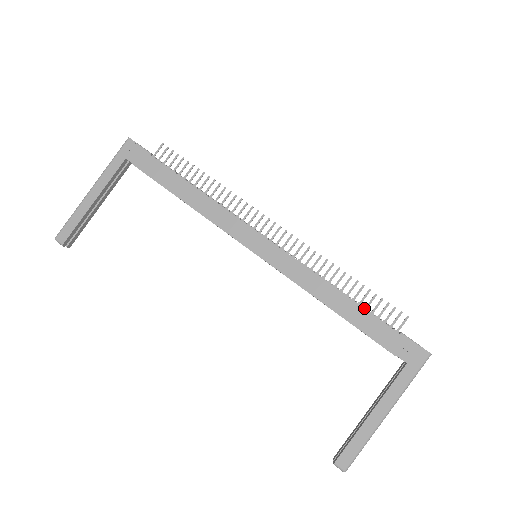
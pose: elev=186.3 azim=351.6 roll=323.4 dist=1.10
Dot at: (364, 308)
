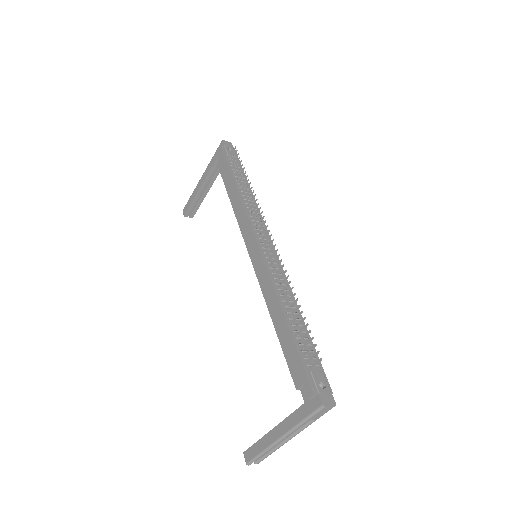
Dot at: (291, 333)
